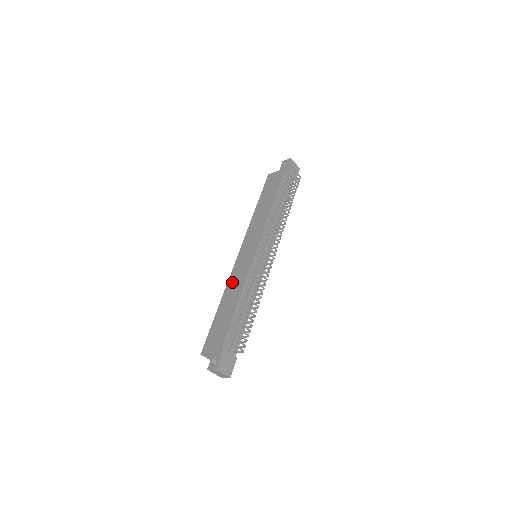
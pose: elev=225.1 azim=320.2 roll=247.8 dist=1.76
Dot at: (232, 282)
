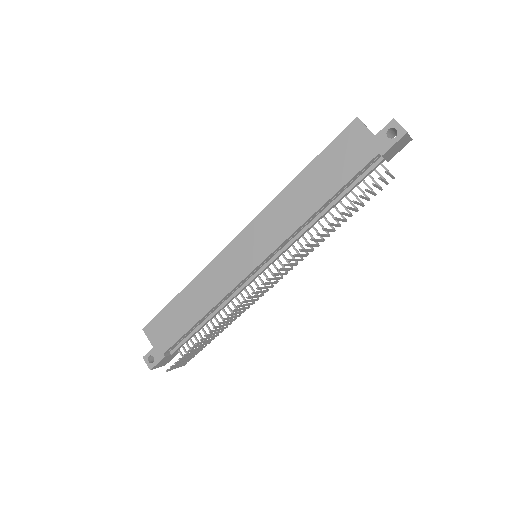
Dot at: (209, 277)
